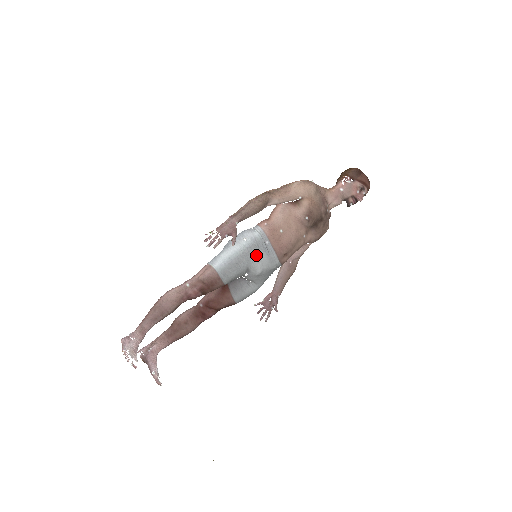
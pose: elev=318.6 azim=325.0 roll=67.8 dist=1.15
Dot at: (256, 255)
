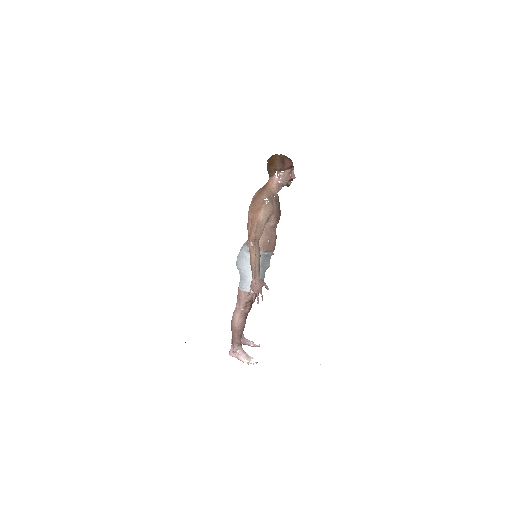
Dot at: (265, 264)
